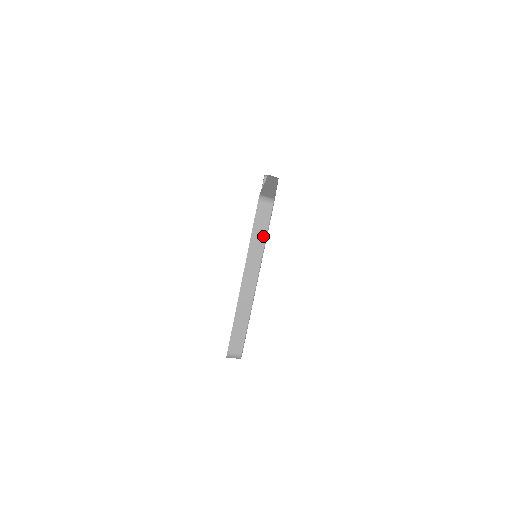
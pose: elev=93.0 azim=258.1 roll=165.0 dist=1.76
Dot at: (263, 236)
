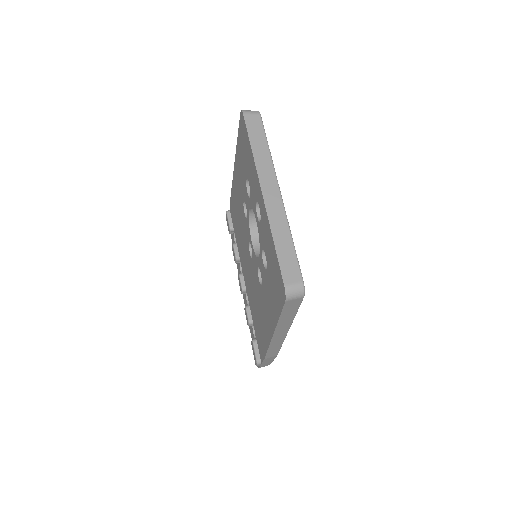
Dot at: (263, 141)
